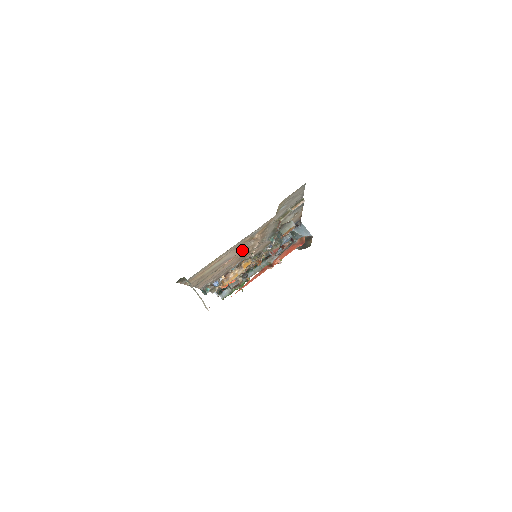
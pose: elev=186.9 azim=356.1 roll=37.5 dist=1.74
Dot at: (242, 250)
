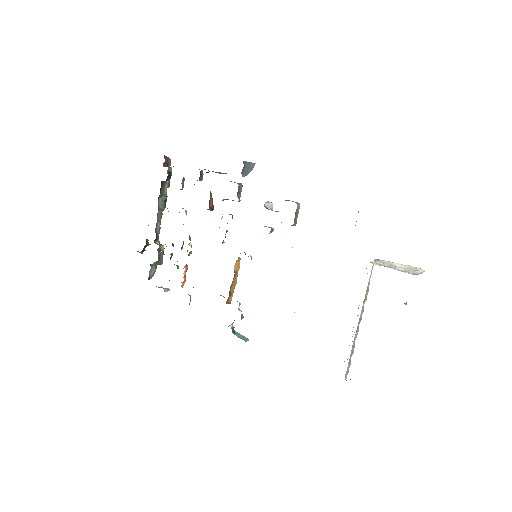
Dot at: occluded
